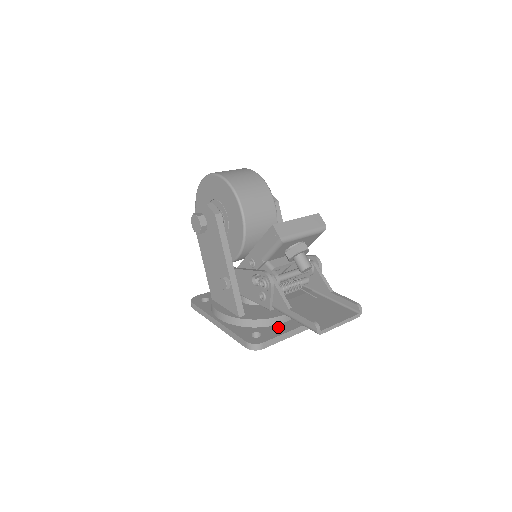
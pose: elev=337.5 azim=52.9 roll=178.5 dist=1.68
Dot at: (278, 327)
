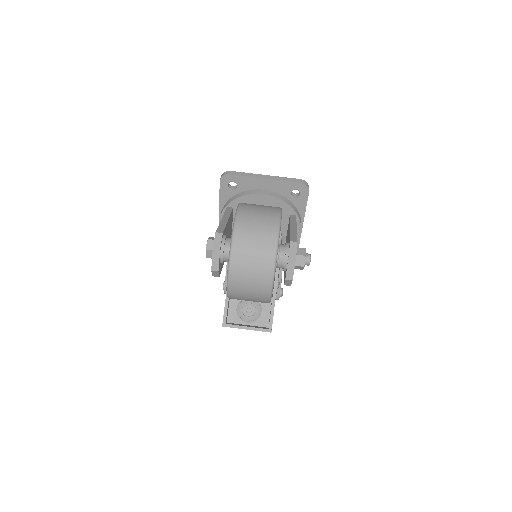
Dot at: occluded
